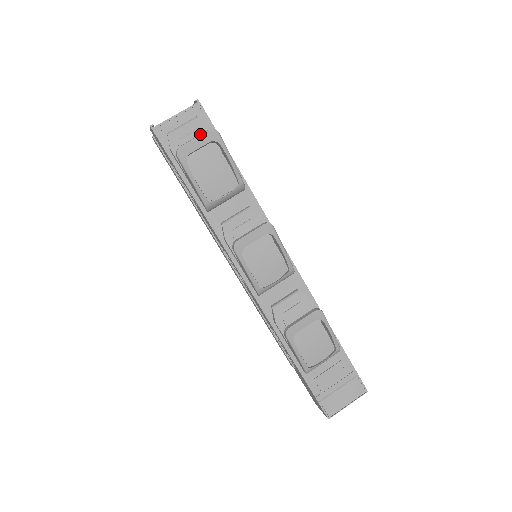
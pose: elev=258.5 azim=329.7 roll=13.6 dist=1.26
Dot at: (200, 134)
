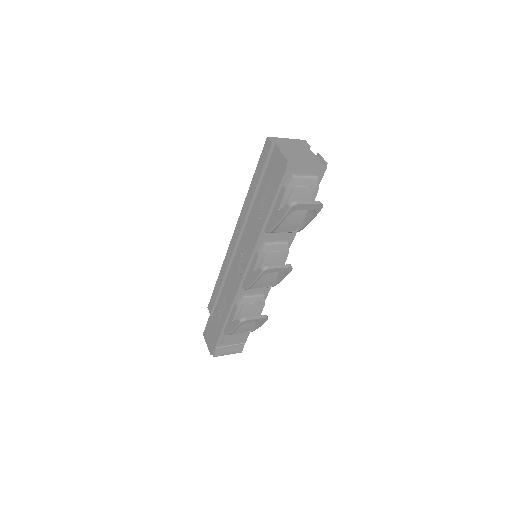
Dot at: (313, 201)
